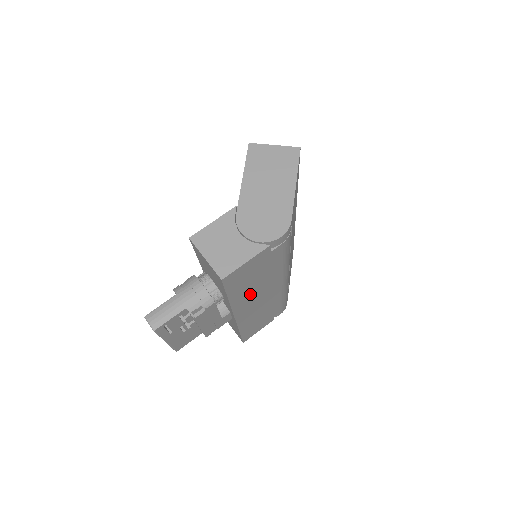
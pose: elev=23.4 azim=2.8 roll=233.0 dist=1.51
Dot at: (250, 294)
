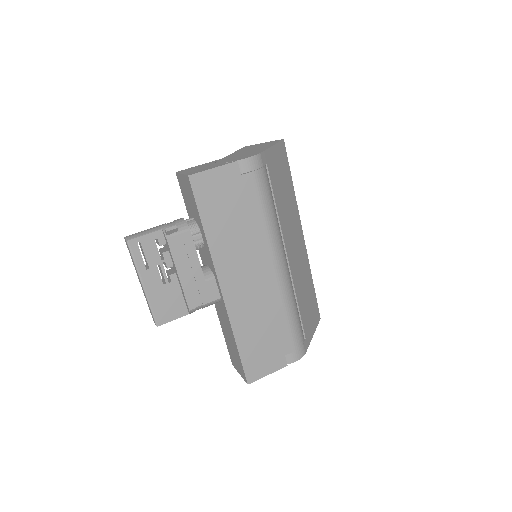
Dot at: (232, 247)
